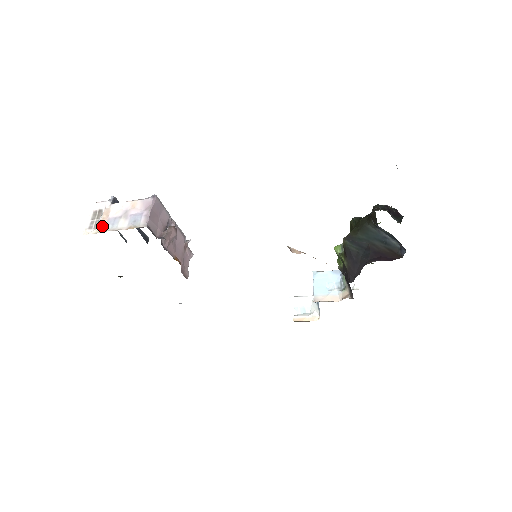
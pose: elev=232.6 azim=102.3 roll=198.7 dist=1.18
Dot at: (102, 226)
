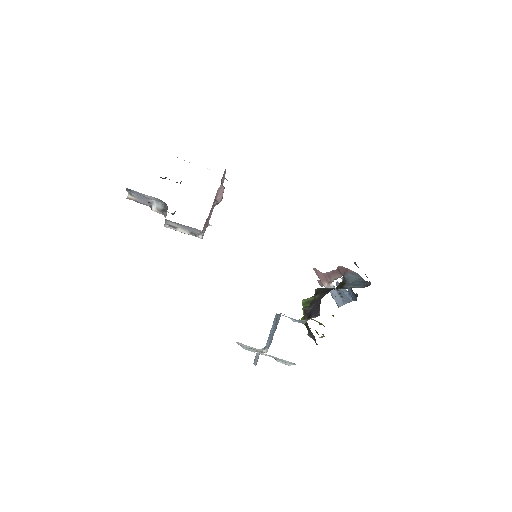
Dot at: occluded
